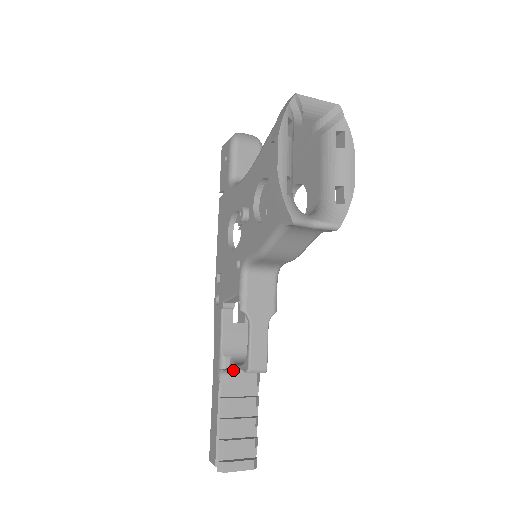
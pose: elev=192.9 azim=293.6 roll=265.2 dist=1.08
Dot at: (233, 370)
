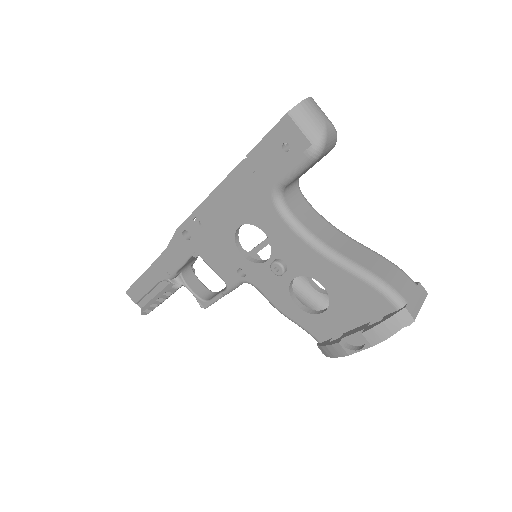
Dot at: occluded
